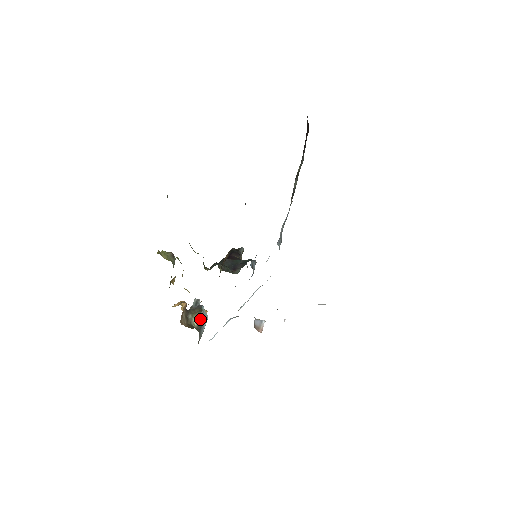
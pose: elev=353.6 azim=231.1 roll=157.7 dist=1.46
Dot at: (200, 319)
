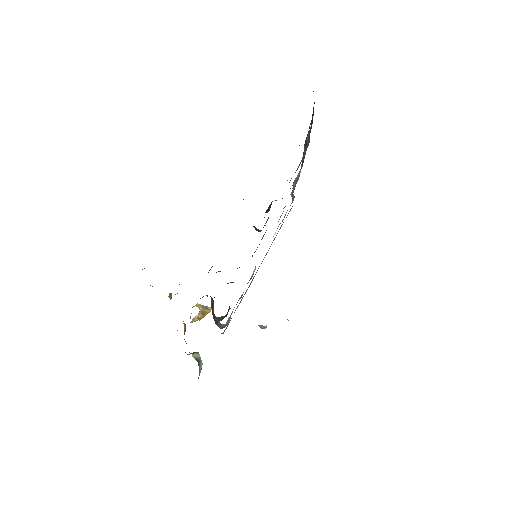
Dot at: (197, 357)
